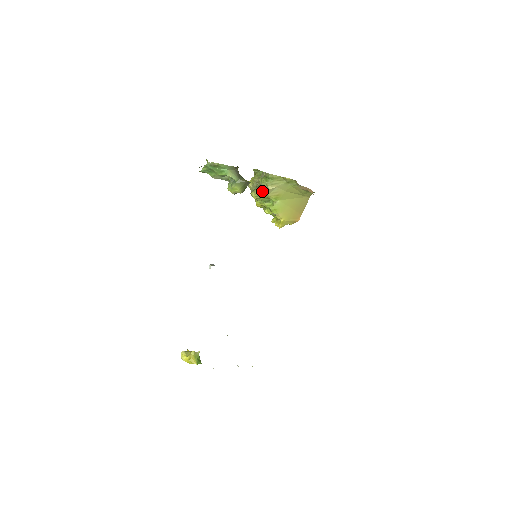
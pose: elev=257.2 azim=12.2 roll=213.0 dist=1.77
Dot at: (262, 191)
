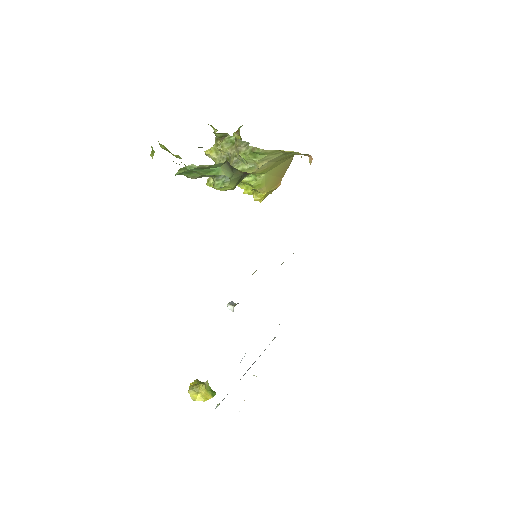
Dot at: (246, 169)
